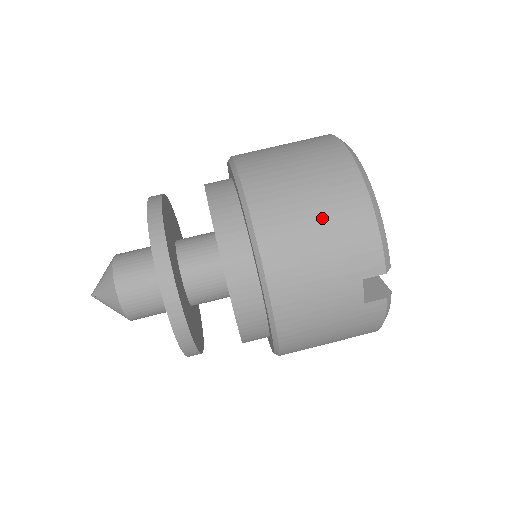
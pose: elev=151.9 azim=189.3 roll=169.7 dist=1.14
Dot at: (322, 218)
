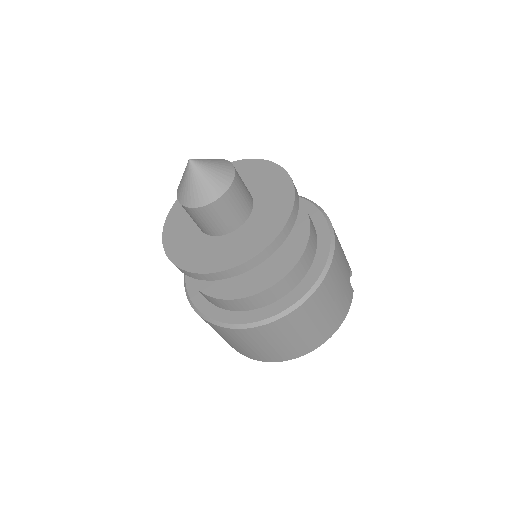
Dot at: occluded
